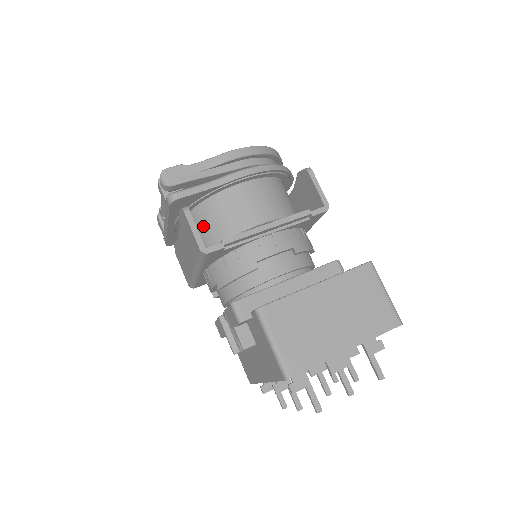
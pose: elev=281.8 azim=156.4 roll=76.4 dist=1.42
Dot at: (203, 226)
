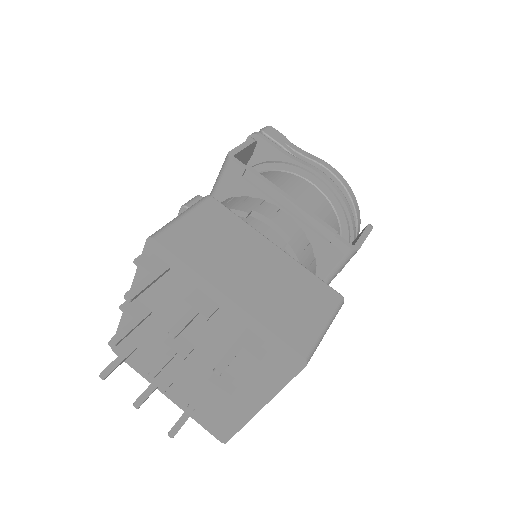
Dot at: occluded
